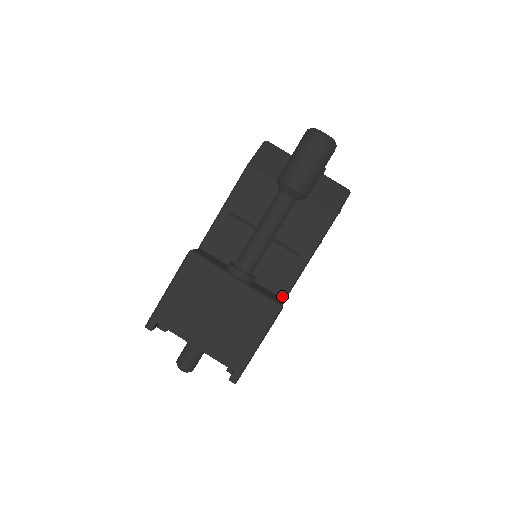
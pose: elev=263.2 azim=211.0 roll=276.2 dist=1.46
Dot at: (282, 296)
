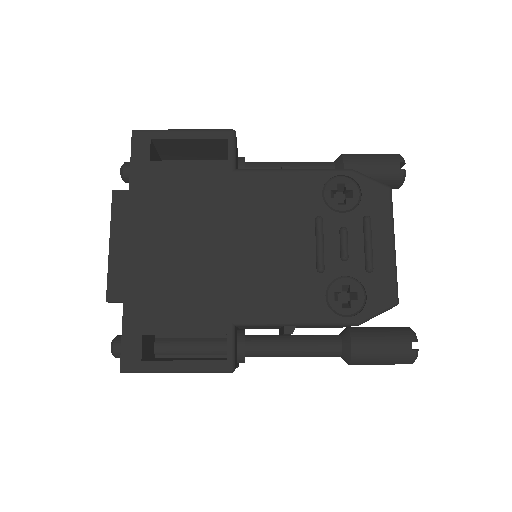
Dot at: (239, 170)
